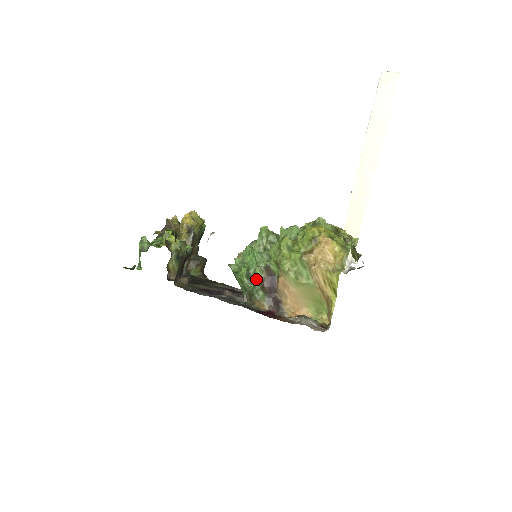
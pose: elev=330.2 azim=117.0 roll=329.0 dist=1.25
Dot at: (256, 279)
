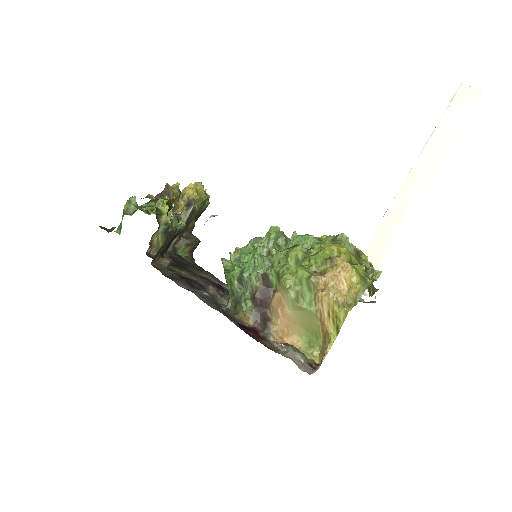
Dot at: (248, 285)
